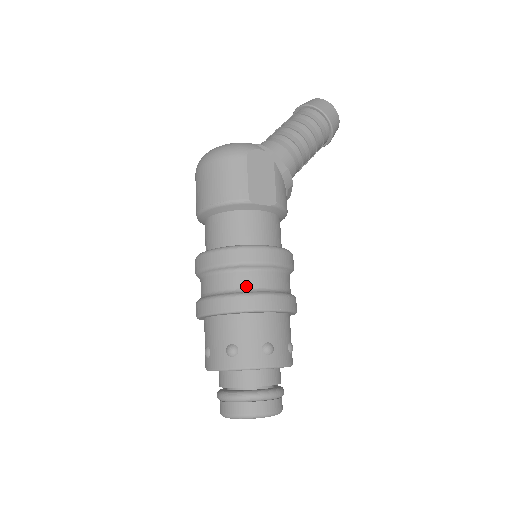
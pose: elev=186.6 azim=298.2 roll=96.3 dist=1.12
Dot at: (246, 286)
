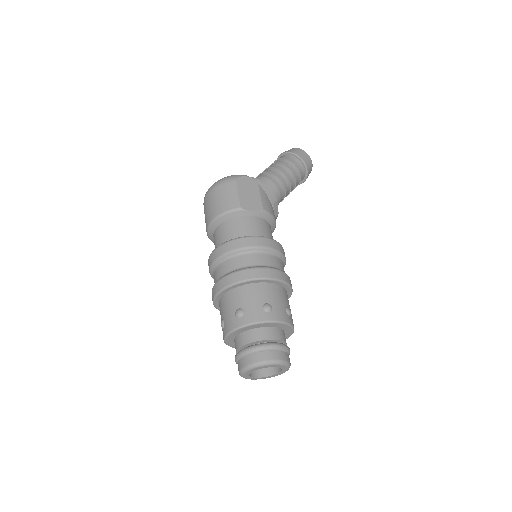
Dot at: (245, 265)
